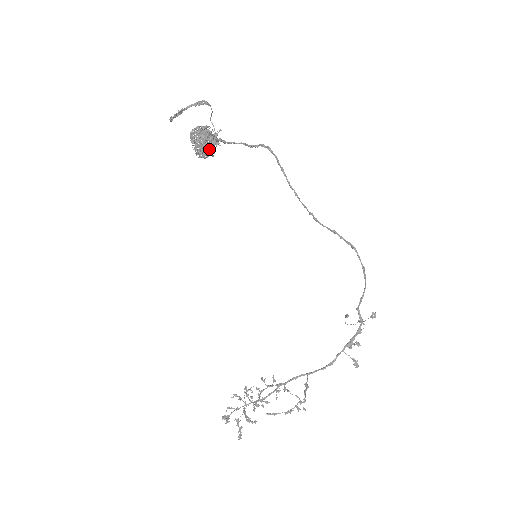
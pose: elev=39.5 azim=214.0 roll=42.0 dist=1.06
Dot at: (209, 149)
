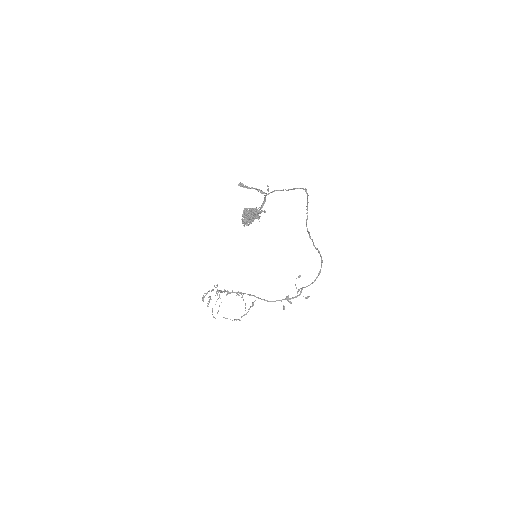
Dot at: occluded
